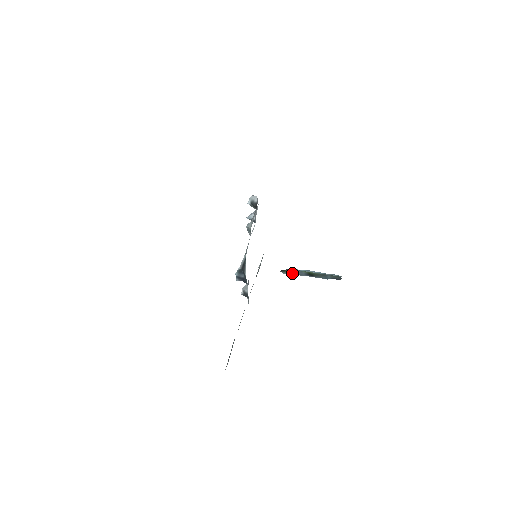
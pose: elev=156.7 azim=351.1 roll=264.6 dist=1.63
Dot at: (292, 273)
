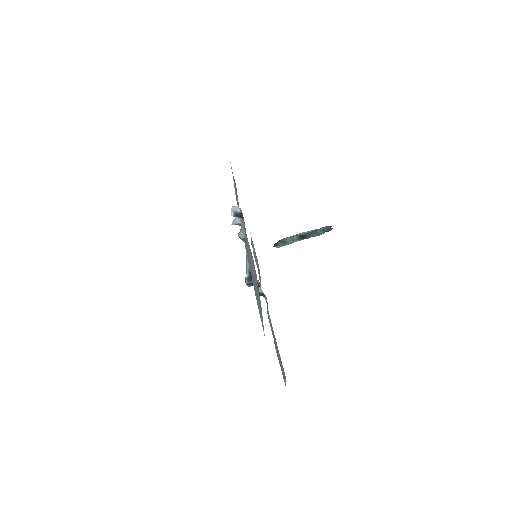
Dot at: (285, 244)
